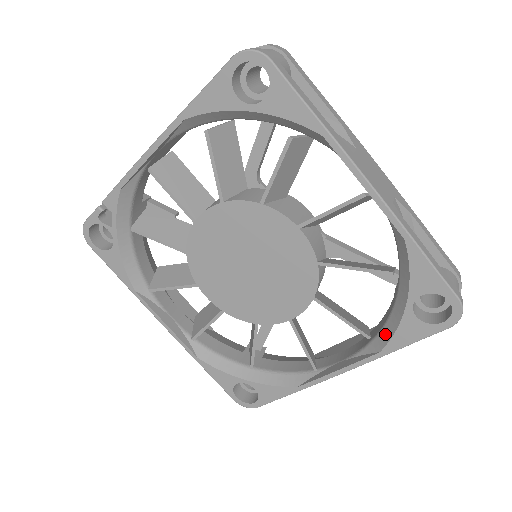
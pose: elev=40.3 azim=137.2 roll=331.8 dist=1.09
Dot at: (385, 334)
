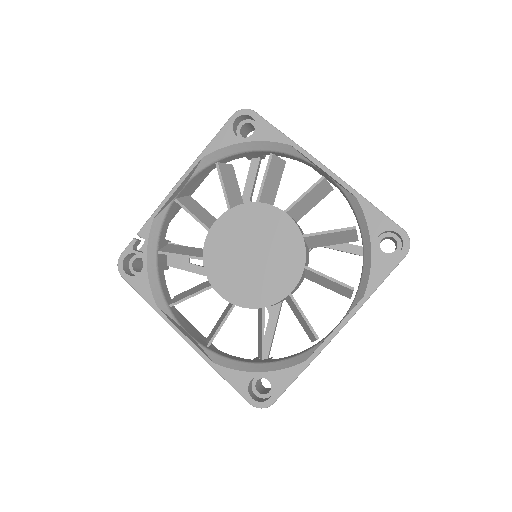
Dot at: (364, 281)
